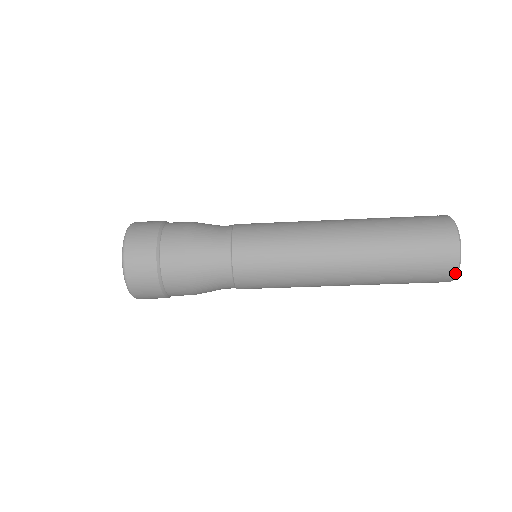
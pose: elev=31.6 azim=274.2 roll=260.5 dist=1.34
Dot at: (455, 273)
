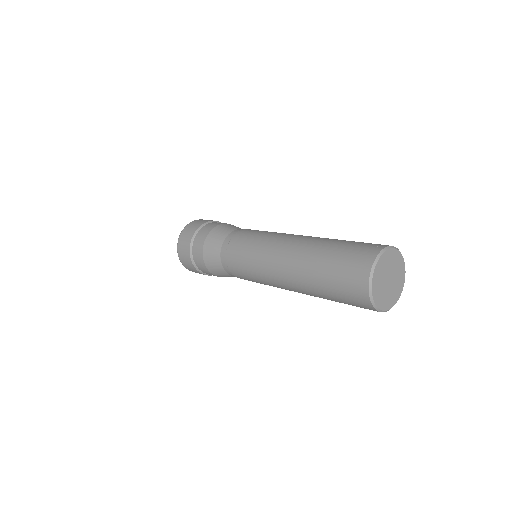
Dot at: (370, 302)
